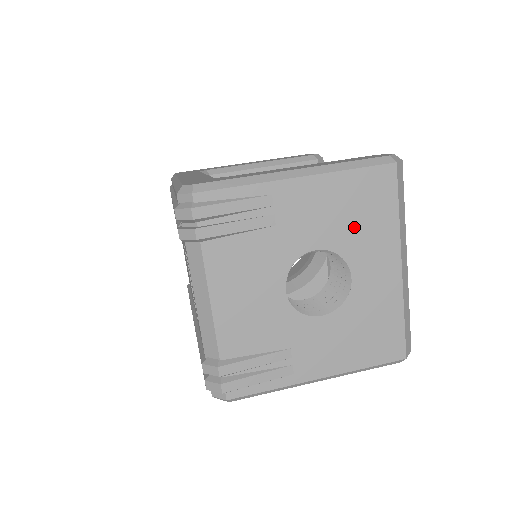
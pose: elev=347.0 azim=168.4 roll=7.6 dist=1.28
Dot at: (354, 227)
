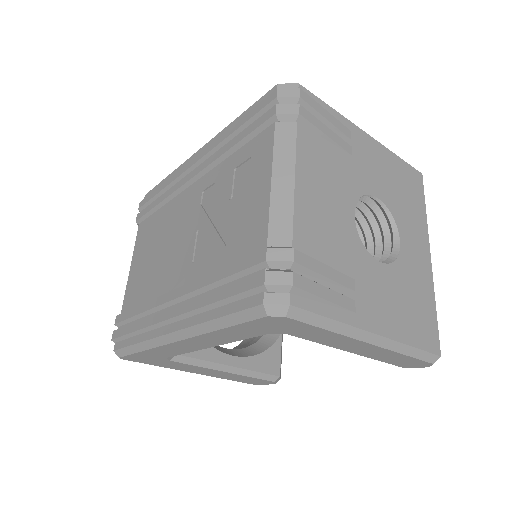
Dot at: (401, 199)
